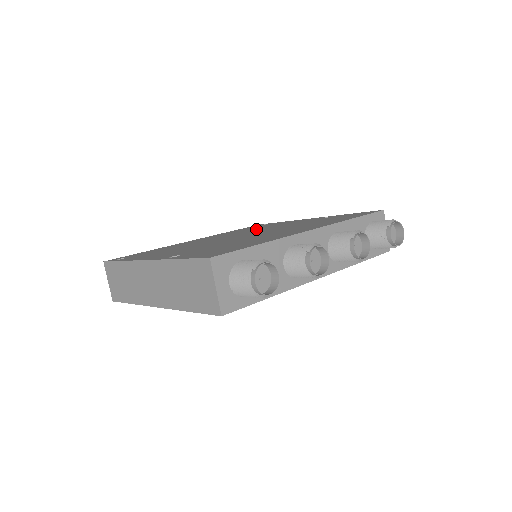
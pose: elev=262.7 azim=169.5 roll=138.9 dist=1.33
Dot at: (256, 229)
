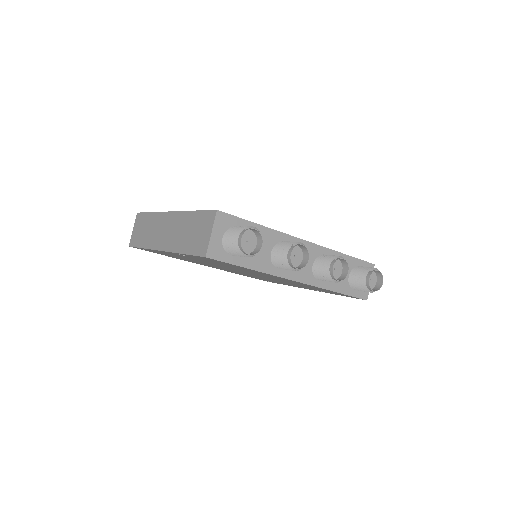
Dot at: occluded
